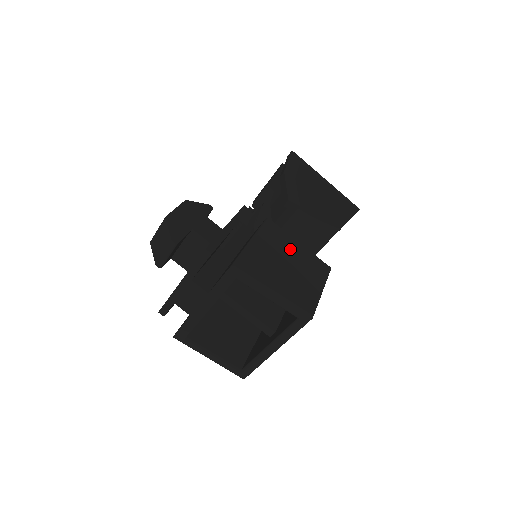
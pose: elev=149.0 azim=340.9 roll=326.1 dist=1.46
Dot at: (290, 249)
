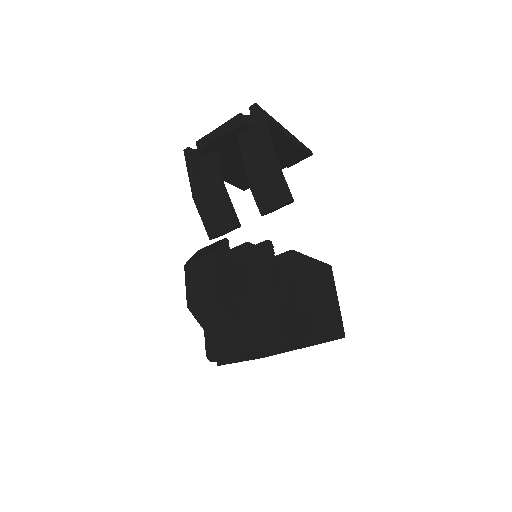
Dot at: (314, 275)
